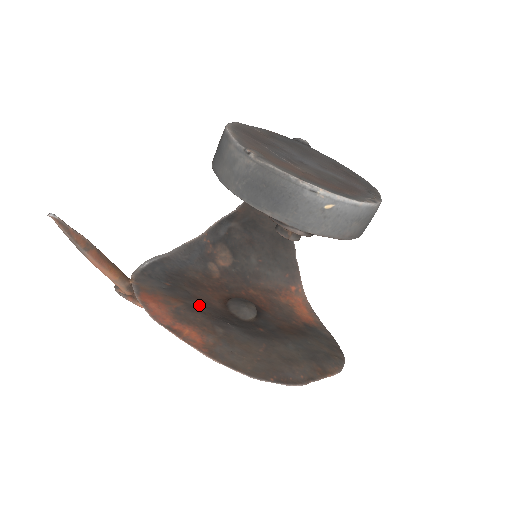
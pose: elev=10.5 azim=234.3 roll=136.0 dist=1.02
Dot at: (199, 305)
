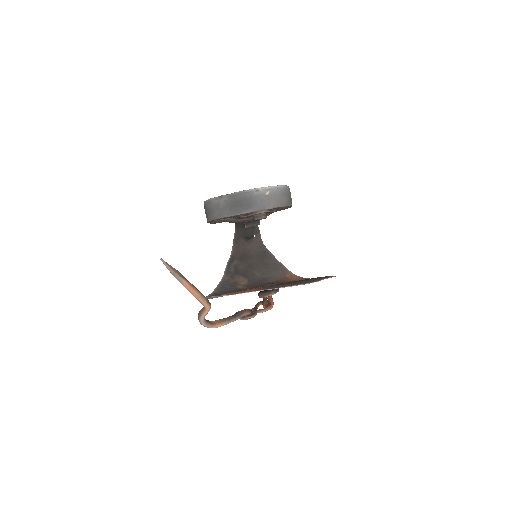
Dot at: occluded
